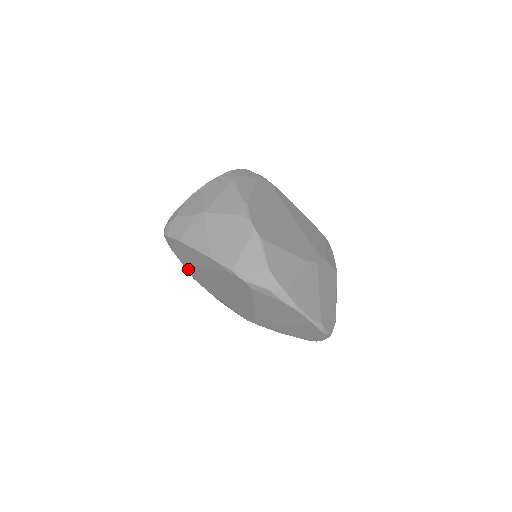
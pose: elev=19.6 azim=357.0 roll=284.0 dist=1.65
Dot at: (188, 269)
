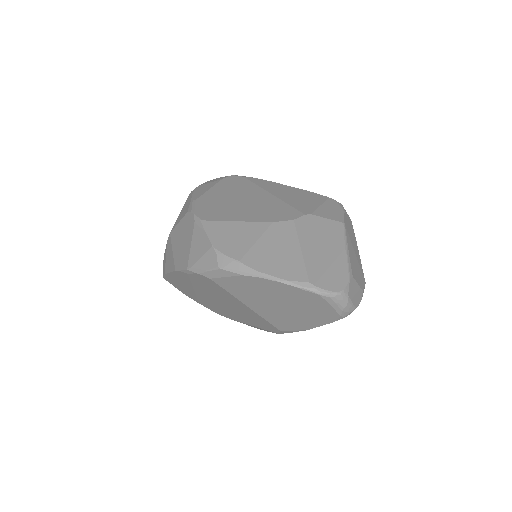
Dot at: (202, 304)
